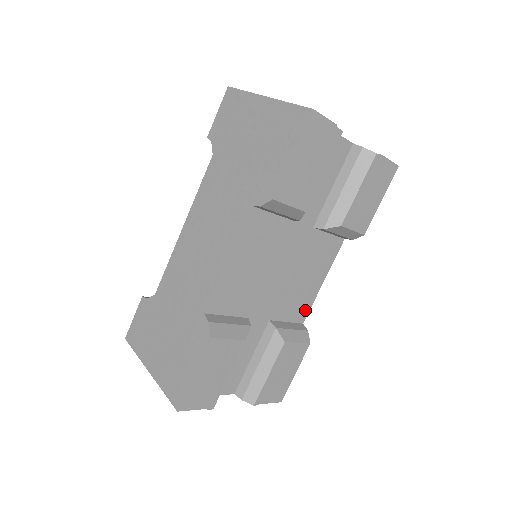
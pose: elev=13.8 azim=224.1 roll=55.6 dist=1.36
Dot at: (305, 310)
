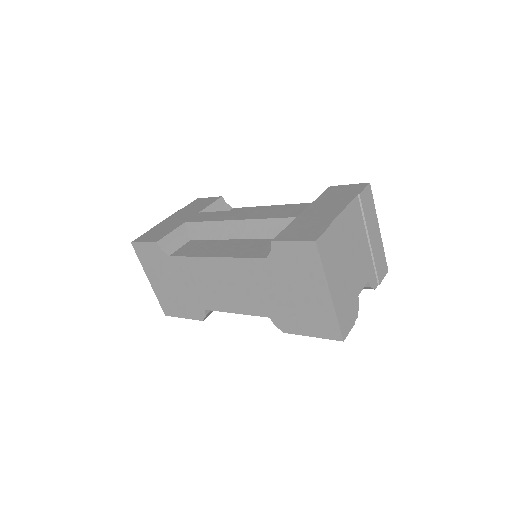
Dot at: occluded
